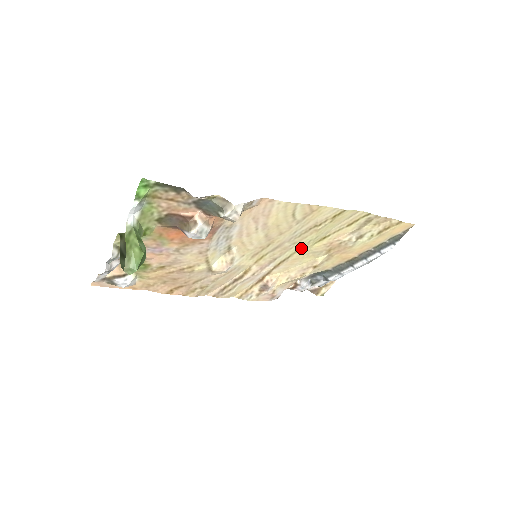
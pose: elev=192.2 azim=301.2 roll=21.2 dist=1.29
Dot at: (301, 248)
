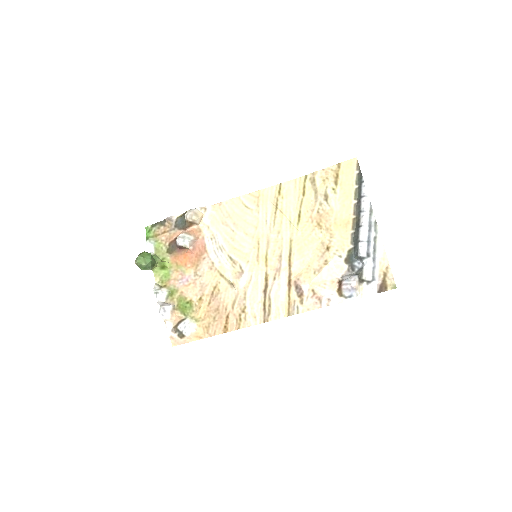
Dot at: (292, 236)
